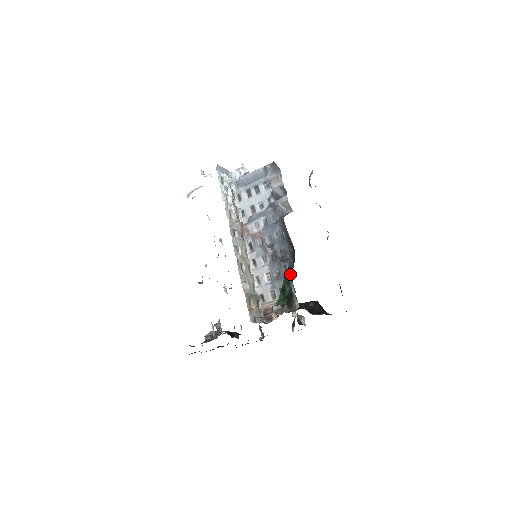
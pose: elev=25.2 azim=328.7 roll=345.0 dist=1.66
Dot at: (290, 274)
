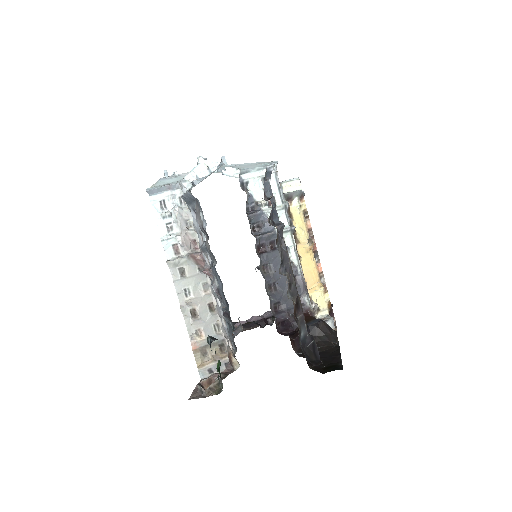
Dot at: occluded
